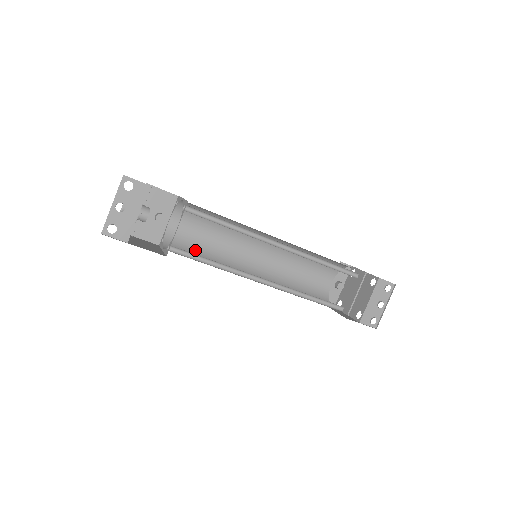
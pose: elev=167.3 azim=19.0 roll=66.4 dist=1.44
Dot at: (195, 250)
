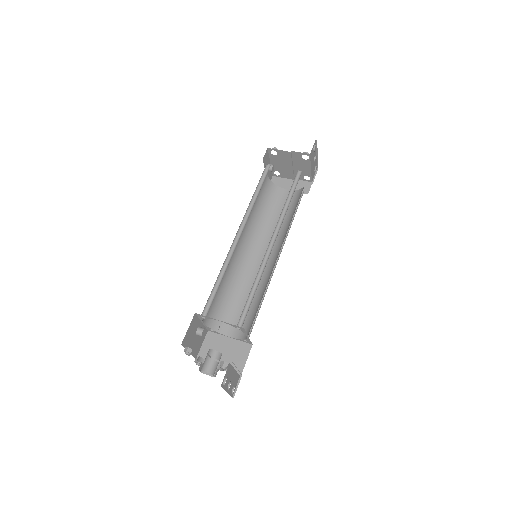
Dot at: (225, 302)
